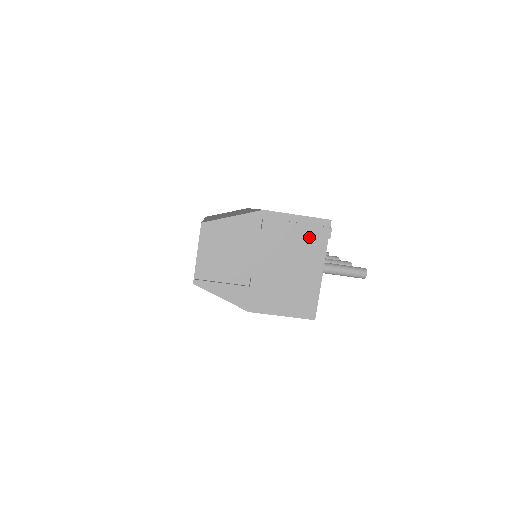
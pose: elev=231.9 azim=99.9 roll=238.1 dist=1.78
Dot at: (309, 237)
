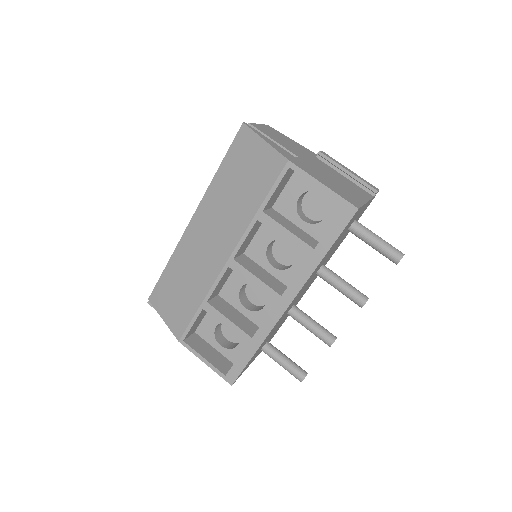
Dot at: (356, 185)
